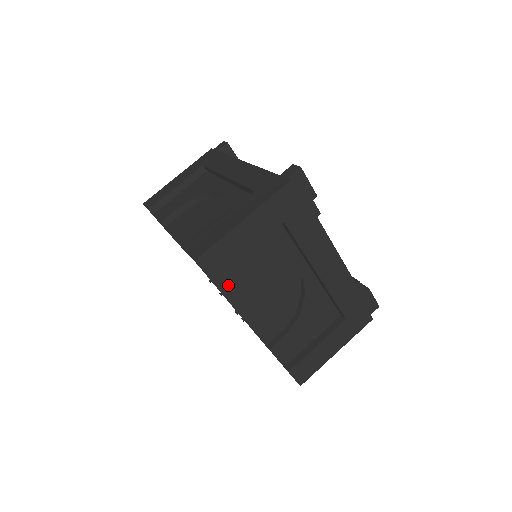
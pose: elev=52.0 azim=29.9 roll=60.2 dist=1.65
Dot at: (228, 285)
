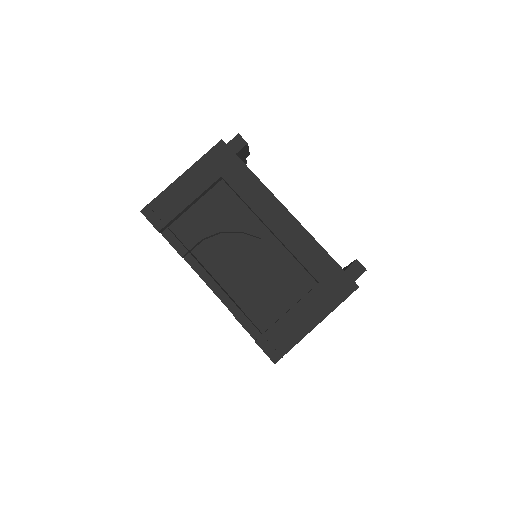
Dot at: occluded
